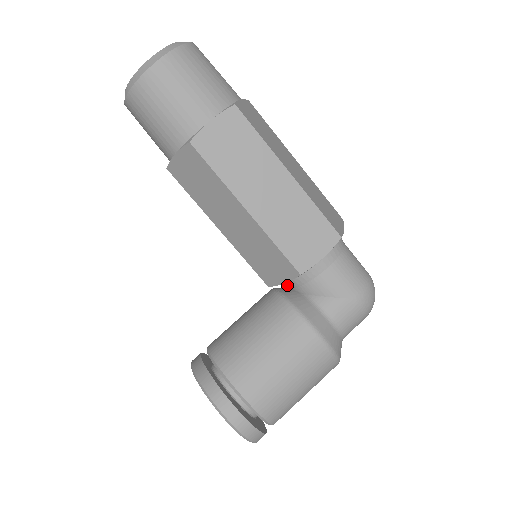
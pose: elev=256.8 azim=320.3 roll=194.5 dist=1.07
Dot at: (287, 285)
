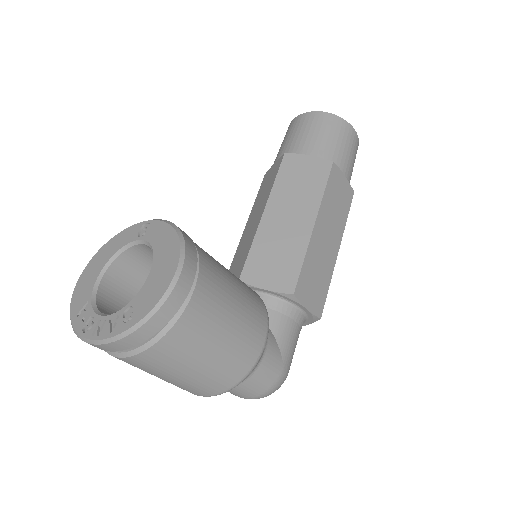
Dot at: occluded
